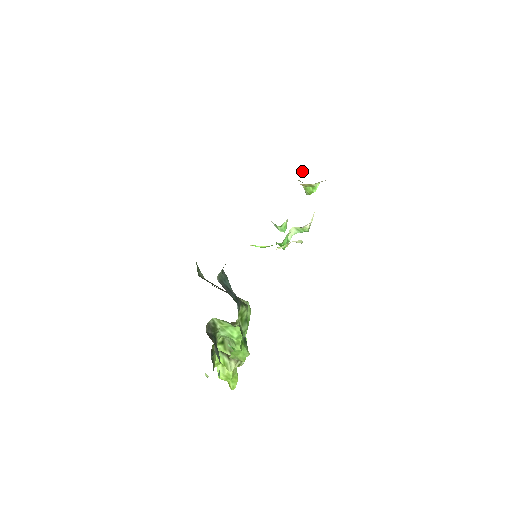
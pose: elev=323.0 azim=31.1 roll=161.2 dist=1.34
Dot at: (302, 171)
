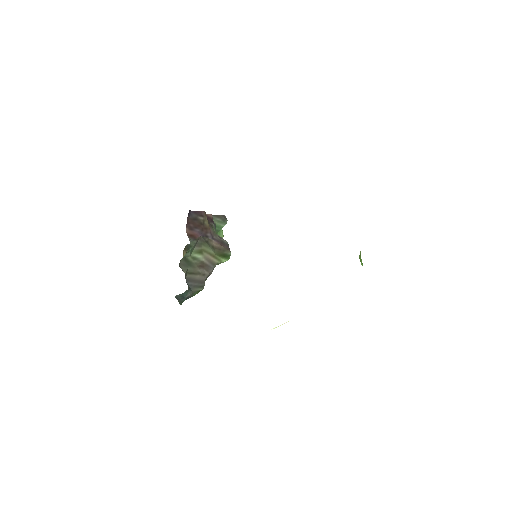
Dot at: occluded
